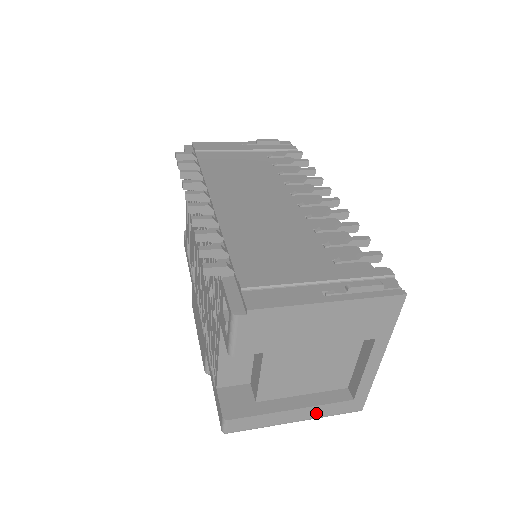
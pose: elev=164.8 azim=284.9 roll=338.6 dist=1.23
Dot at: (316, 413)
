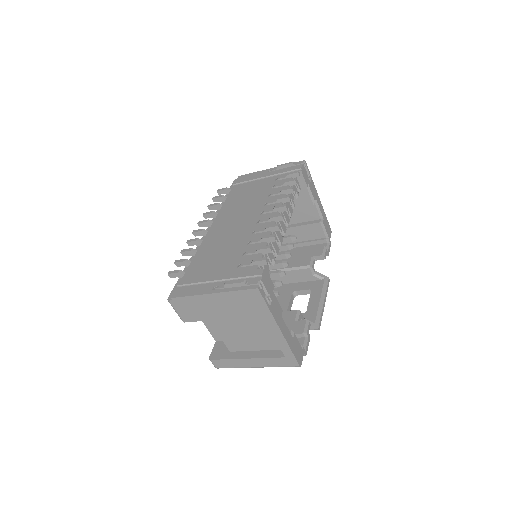
Dot at: (265, 363)
